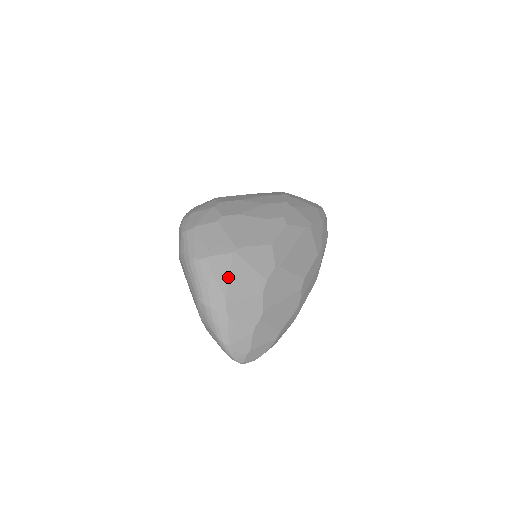
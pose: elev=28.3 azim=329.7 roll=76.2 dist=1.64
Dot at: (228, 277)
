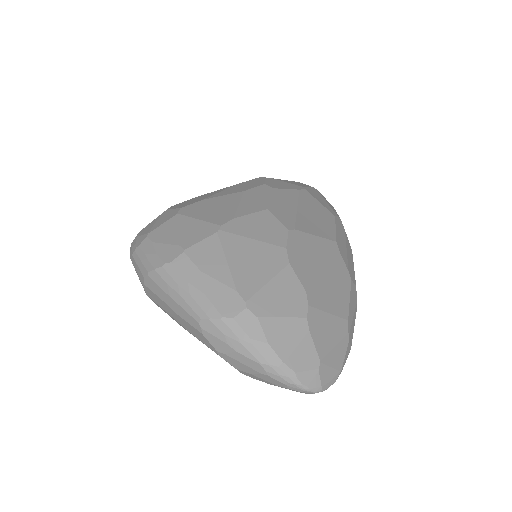
Dot at: (226, 264)
